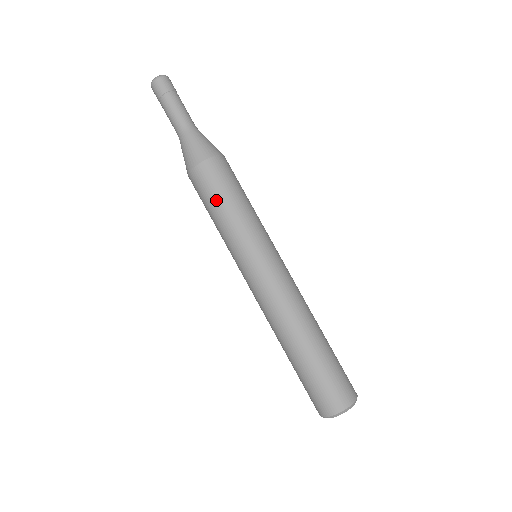
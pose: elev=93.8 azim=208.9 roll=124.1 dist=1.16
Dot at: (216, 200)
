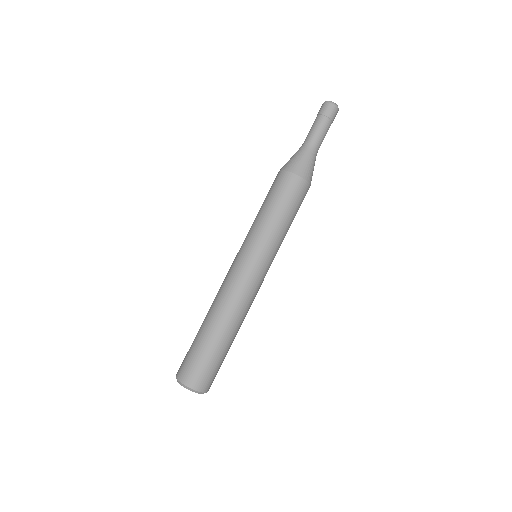
Dot at: (274, 201)
